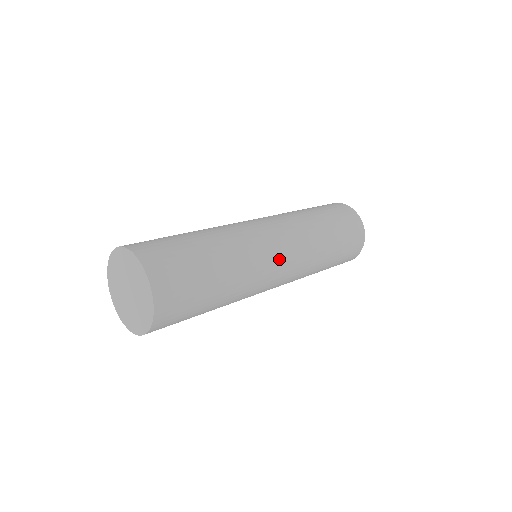
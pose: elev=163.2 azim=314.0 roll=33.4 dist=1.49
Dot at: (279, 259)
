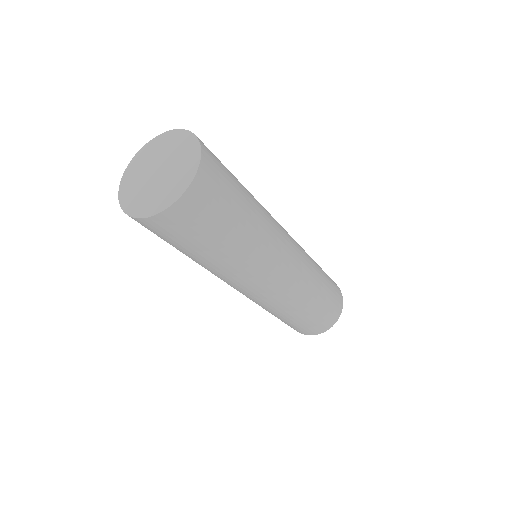
Dot at: (287, 259)
